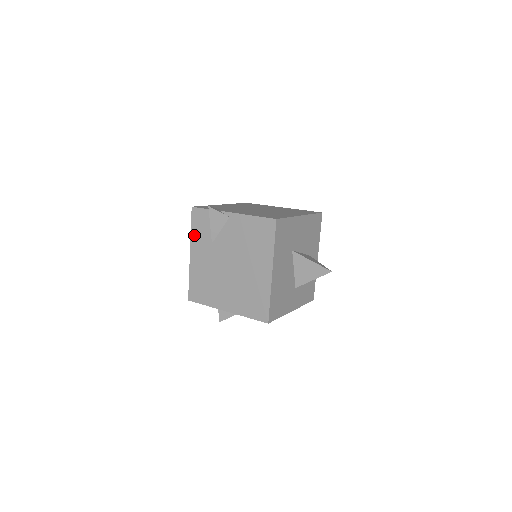
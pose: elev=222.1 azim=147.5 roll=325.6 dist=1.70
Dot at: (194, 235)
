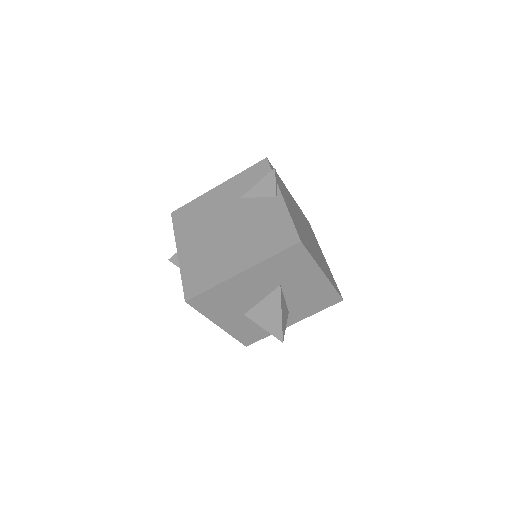
Dot at: (239, 177)
